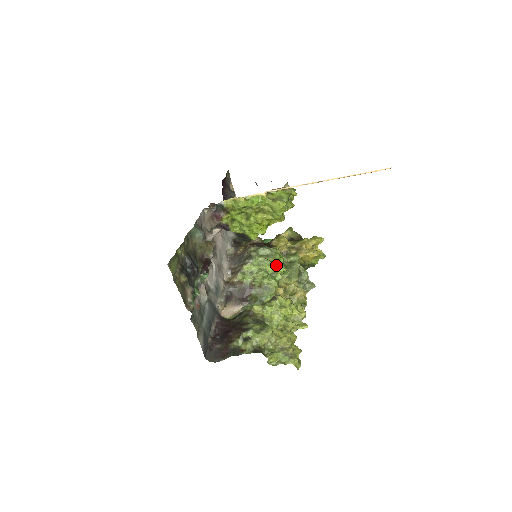
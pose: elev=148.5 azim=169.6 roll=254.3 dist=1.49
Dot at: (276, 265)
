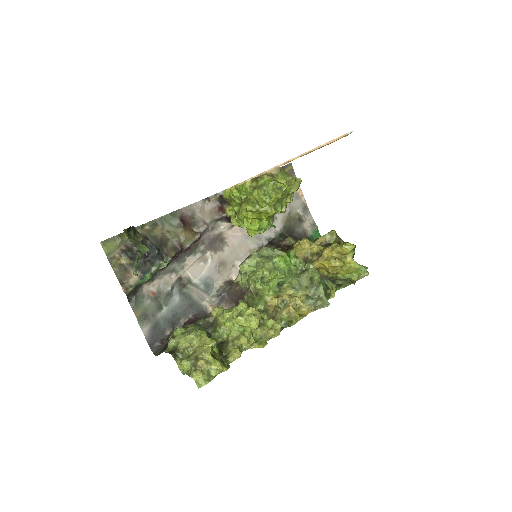
Dot at: (138, 248)
